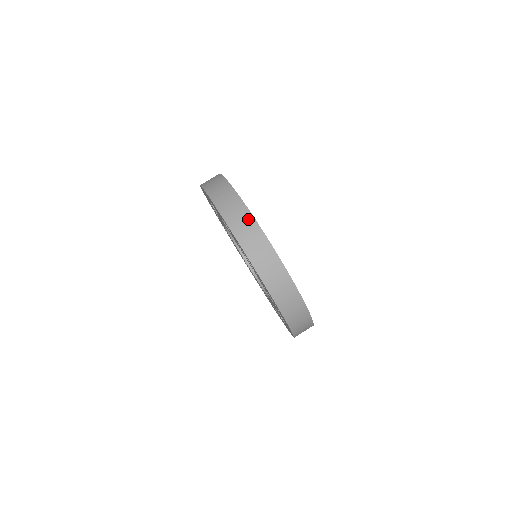
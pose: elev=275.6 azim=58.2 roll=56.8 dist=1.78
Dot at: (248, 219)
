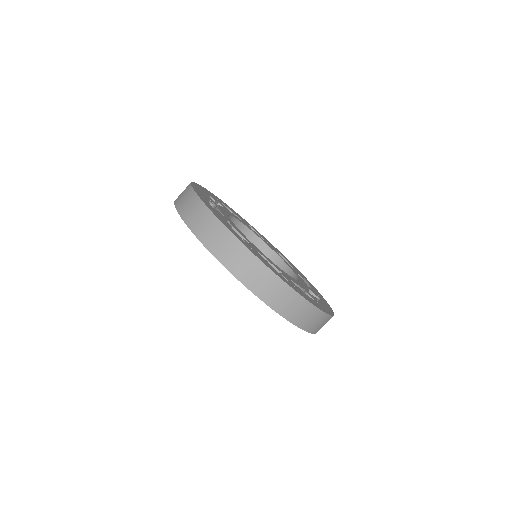
Dot at: (242, 252)
